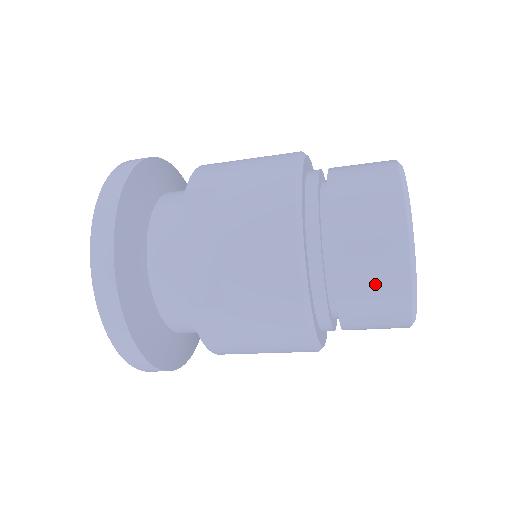
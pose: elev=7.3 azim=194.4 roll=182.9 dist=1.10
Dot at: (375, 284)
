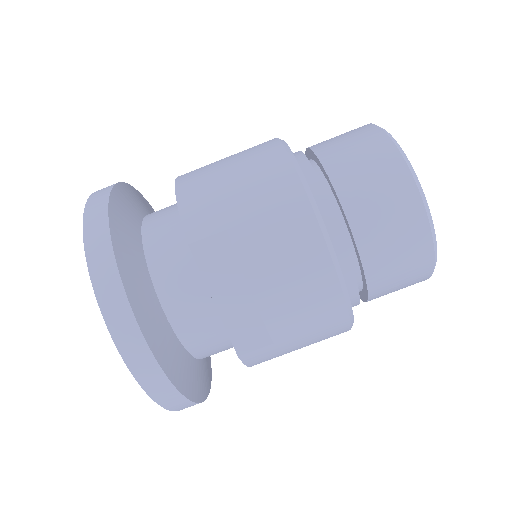
Dot at: (403, 273)
